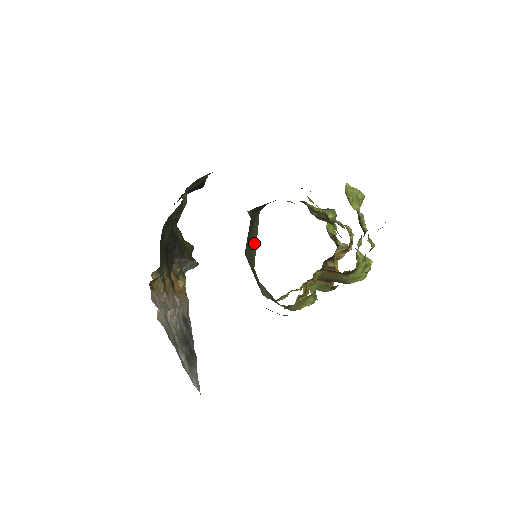
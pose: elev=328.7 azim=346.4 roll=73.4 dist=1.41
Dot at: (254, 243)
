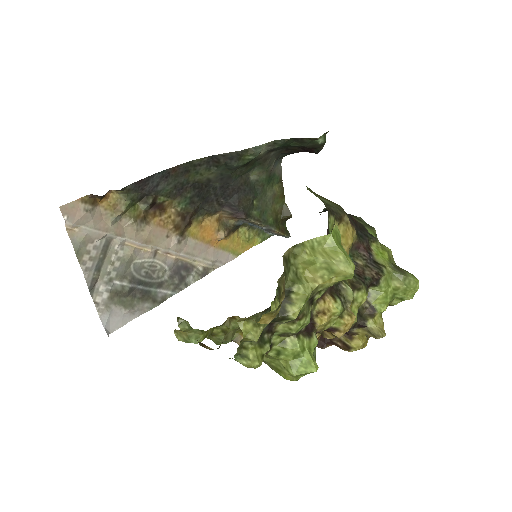
Dot at: occluded
